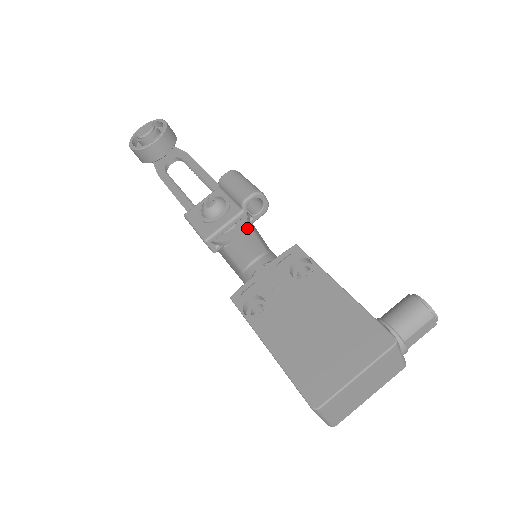
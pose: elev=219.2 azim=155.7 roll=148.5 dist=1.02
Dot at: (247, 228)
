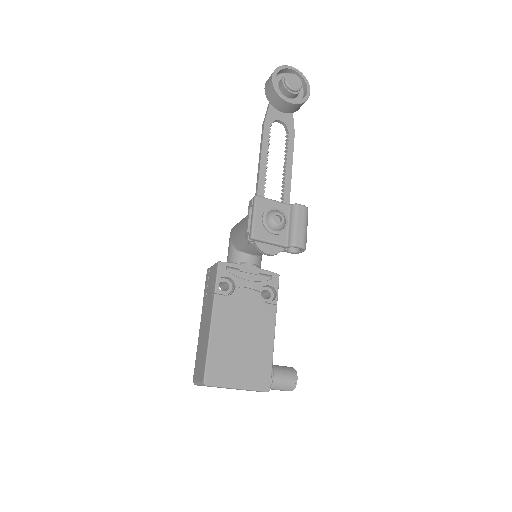
Dot at: (276, 254)
